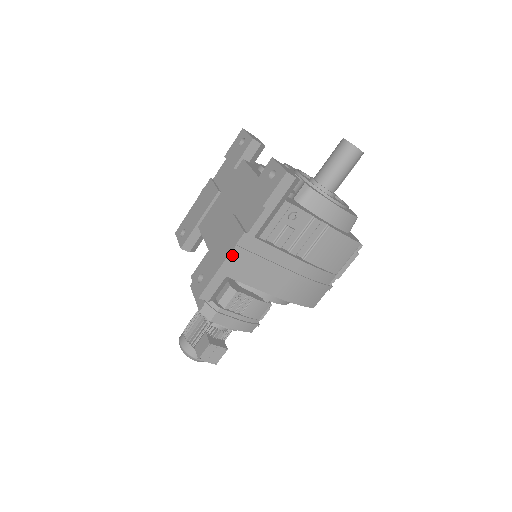
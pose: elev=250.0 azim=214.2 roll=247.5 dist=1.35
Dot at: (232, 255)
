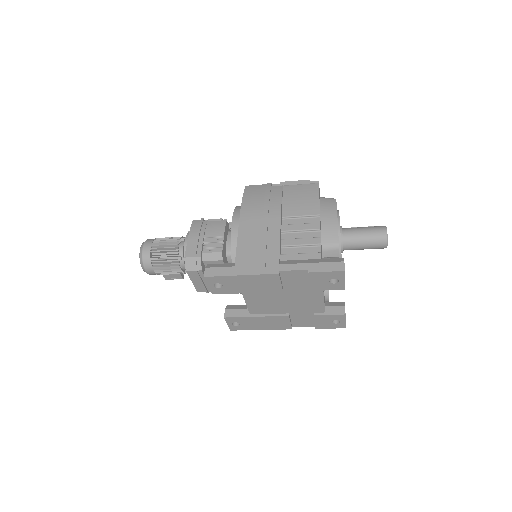
Dot at: (272, 327)
